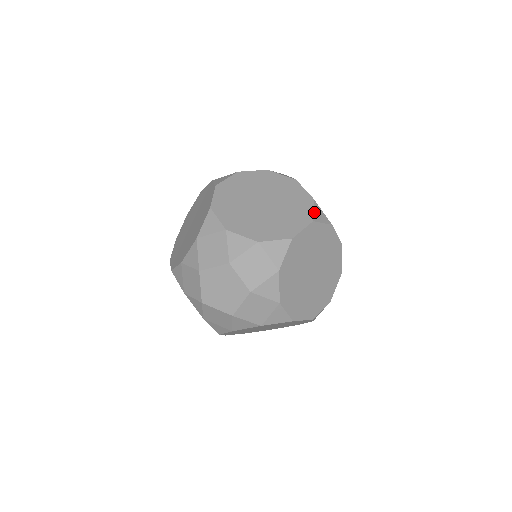
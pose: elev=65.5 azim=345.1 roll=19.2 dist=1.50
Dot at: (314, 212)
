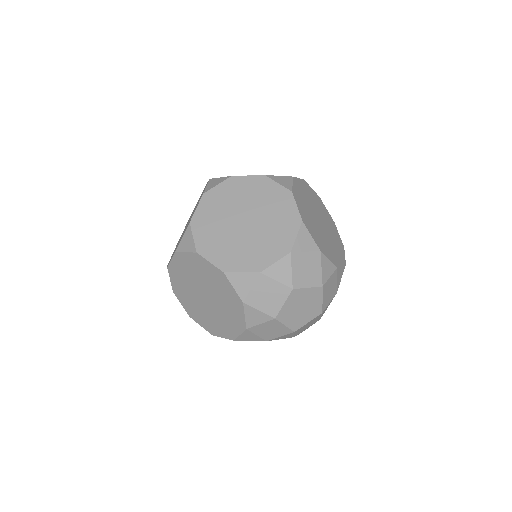
Dot at: occluded
